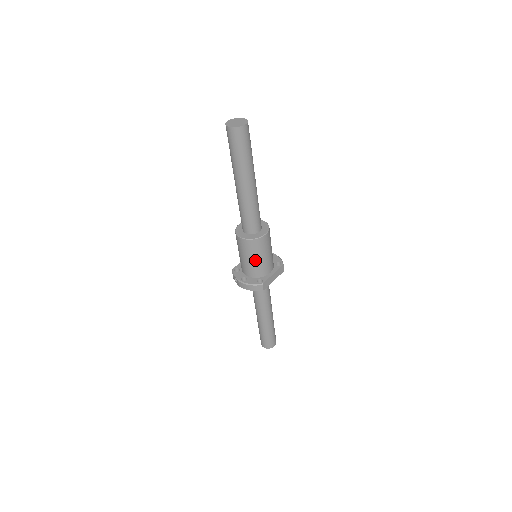
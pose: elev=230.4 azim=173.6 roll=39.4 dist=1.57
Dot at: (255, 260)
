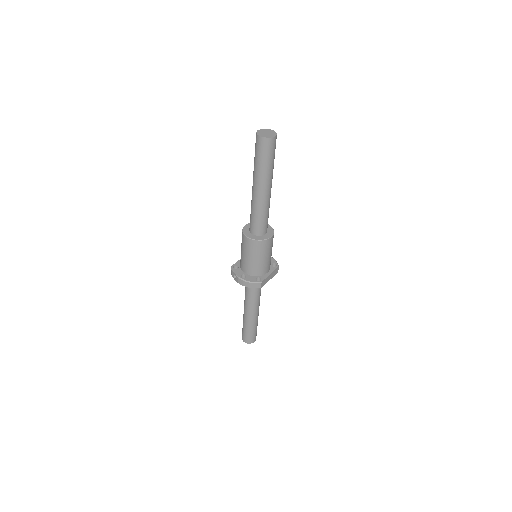
Dot at: (258, 260)
